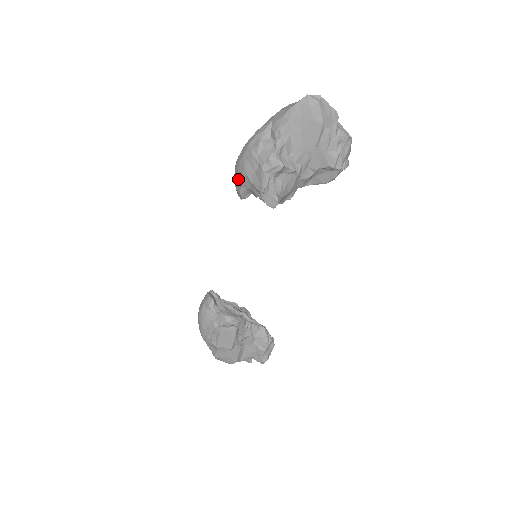
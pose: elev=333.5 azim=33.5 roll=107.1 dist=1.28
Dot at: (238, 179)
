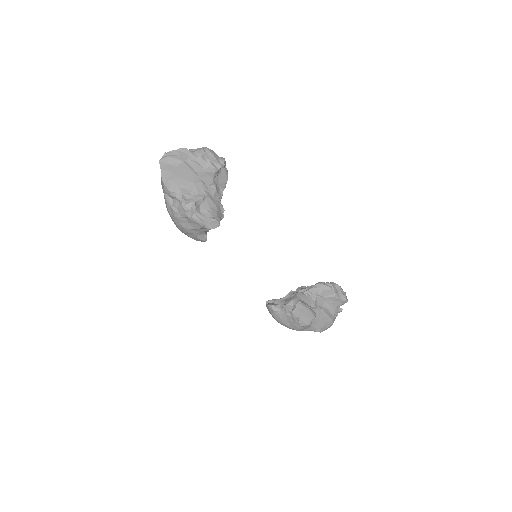
Dot at: (190, 236)
